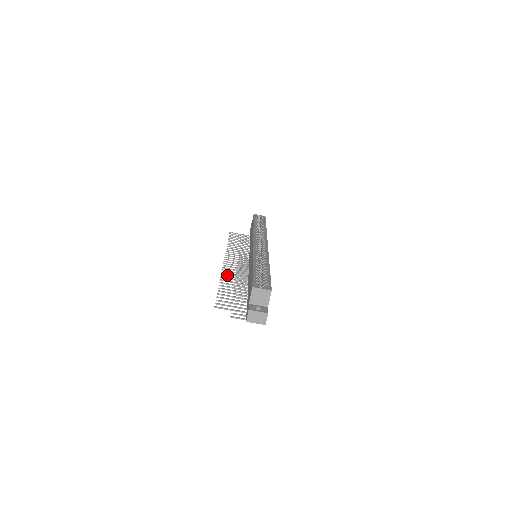
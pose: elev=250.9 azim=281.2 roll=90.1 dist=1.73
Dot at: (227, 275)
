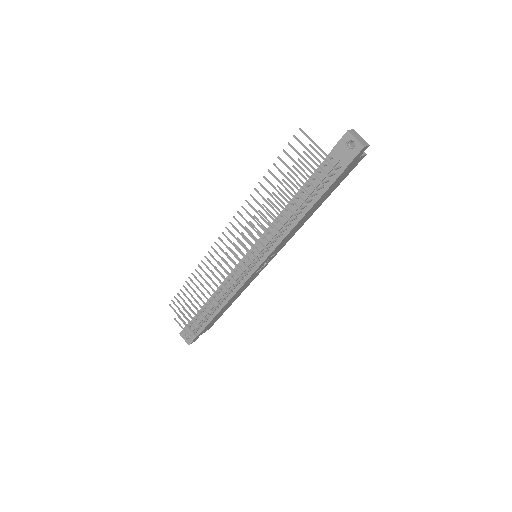
Dot at: (251, 205)
